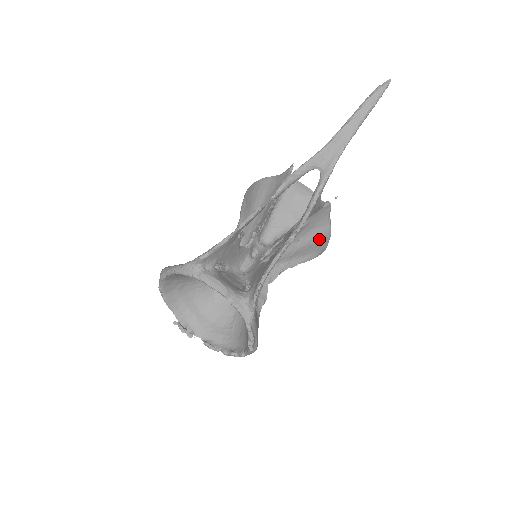
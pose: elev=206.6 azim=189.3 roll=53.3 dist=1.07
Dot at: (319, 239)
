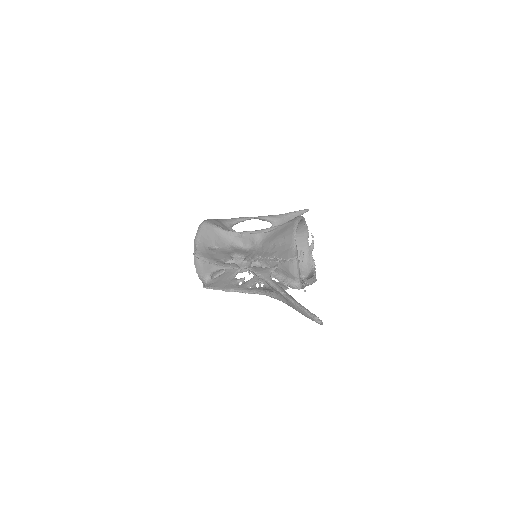
Dot at: occluded
